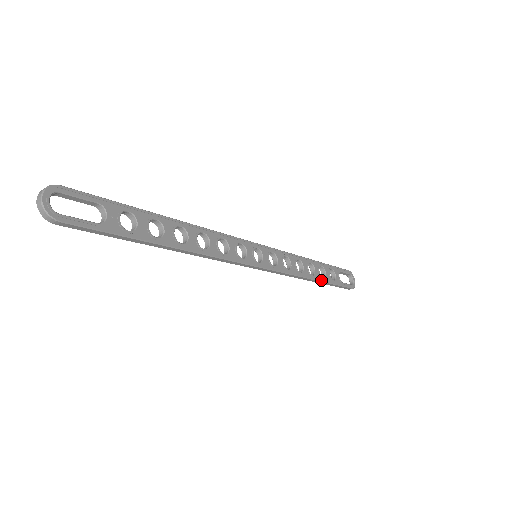
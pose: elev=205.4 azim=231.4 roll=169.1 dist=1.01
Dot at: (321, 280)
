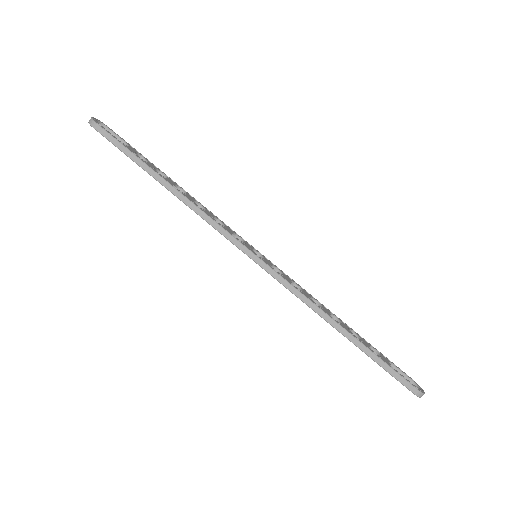
Dot at: (351, 334)
